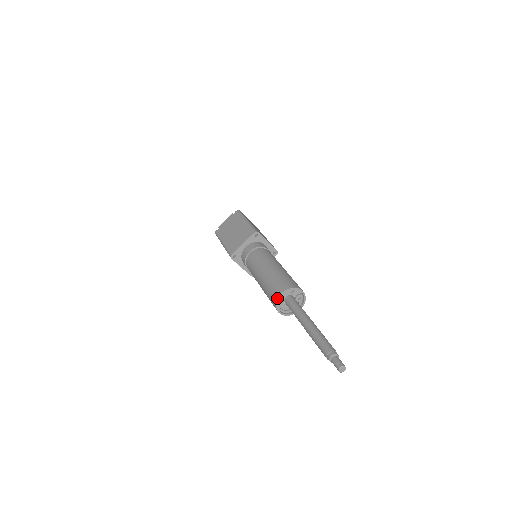
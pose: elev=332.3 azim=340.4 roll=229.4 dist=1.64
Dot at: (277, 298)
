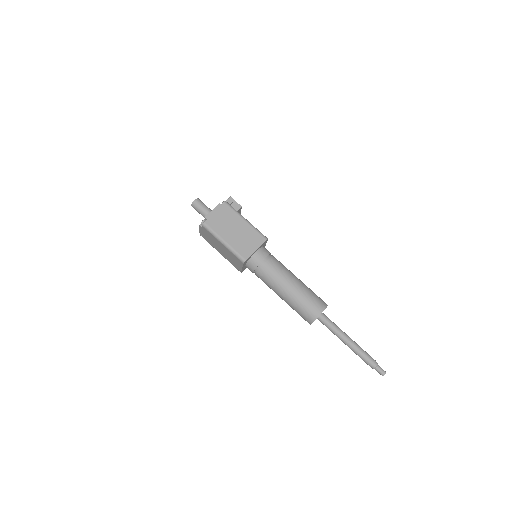
Dot at: occluded
